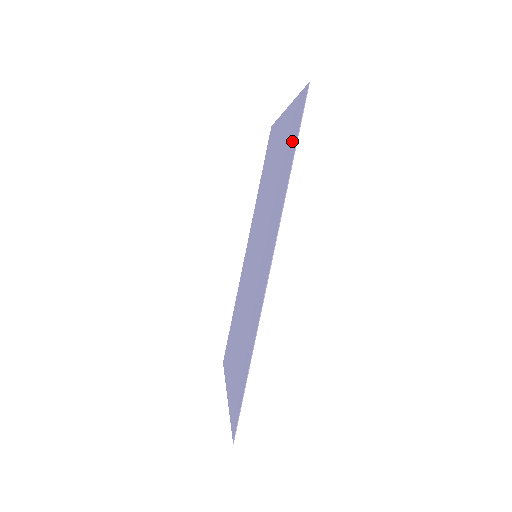
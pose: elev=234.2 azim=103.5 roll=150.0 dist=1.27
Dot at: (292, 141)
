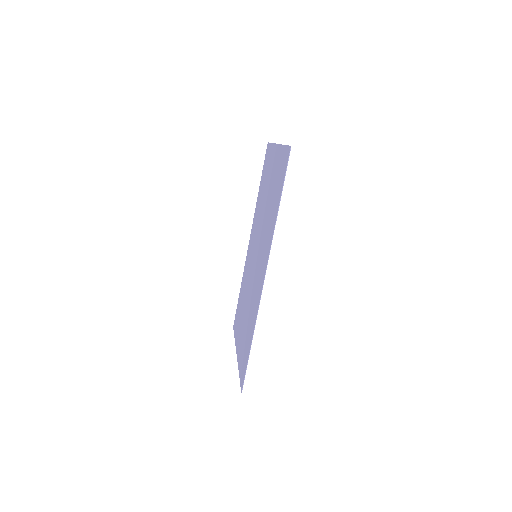
Dot at: (280, 184)
